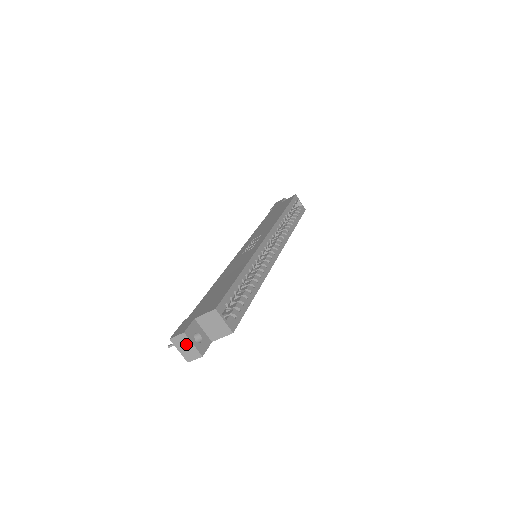
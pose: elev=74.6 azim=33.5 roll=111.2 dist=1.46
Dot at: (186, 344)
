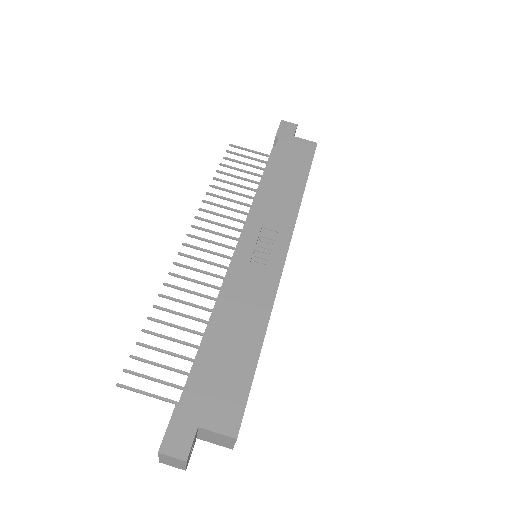
Dot at: (177, 462)
